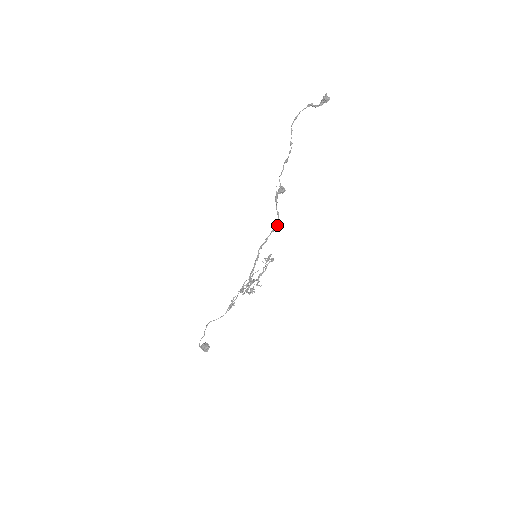
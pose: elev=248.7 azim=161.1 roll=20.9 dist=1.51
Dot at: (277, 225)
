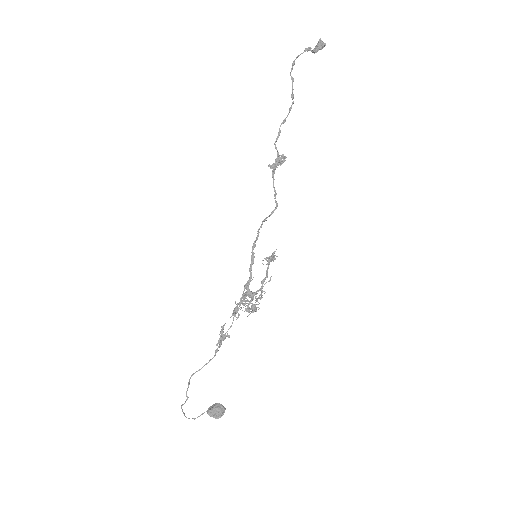
Dot at: occluded
